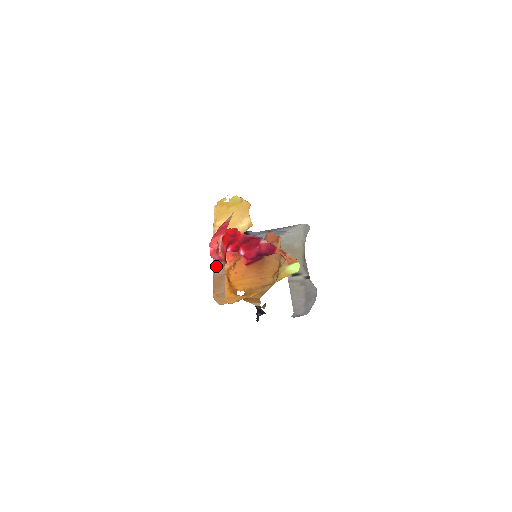
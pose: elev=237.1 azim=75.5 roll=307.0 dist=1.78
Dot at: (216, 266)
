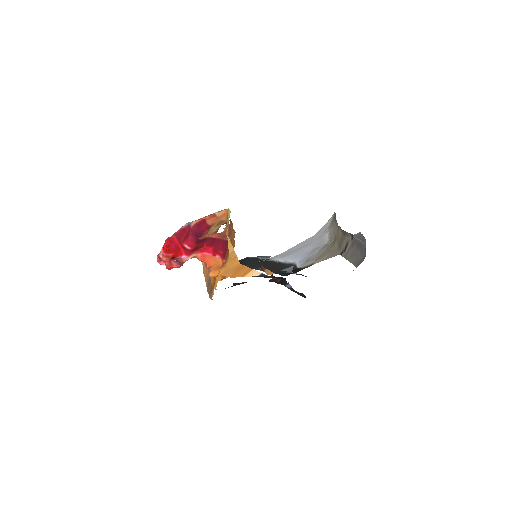
Dot at: (206, 282)
